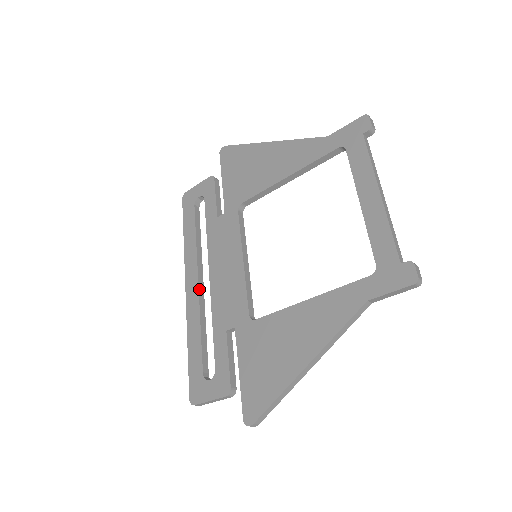
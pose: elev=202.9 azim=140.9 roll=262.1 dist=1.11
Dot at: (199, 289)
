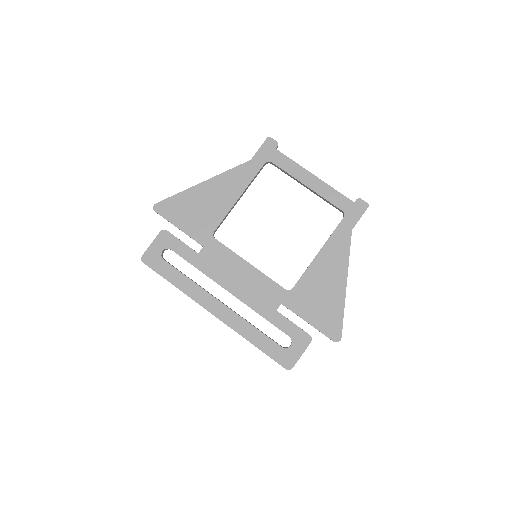
Dot at: (227, 306)
